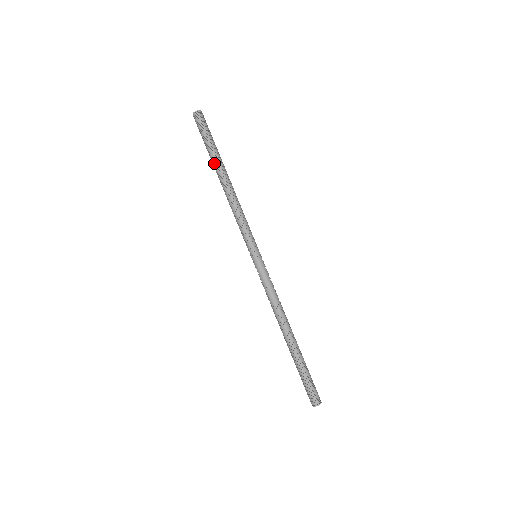
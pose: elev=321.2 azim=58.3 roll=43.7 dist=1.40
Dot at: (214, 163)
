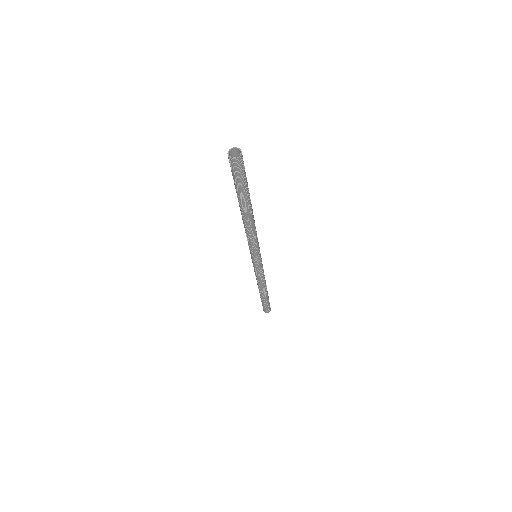
Dot at: (246, 204)
